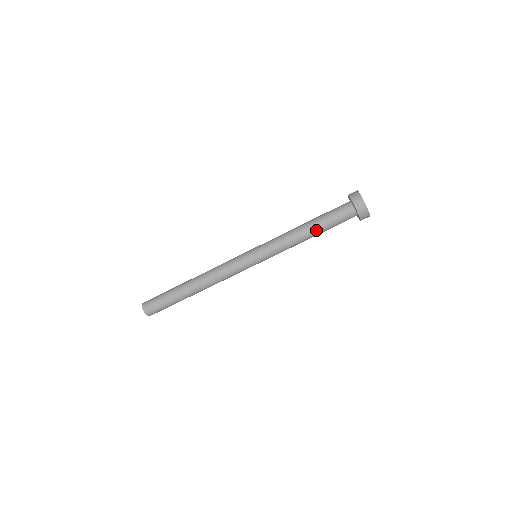
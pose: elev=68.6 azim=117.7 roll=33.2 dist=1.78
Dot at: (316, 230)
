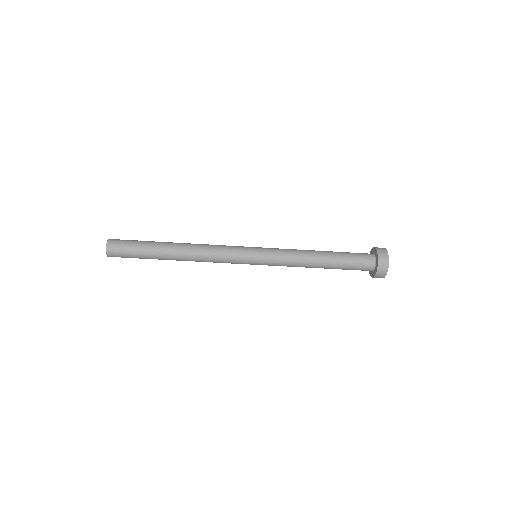
Dot at: (329, 263)
